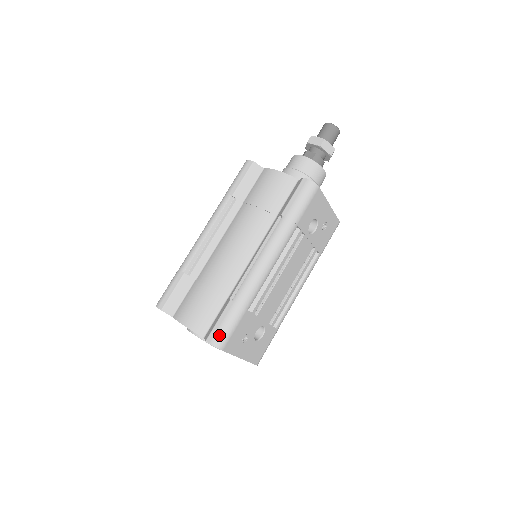
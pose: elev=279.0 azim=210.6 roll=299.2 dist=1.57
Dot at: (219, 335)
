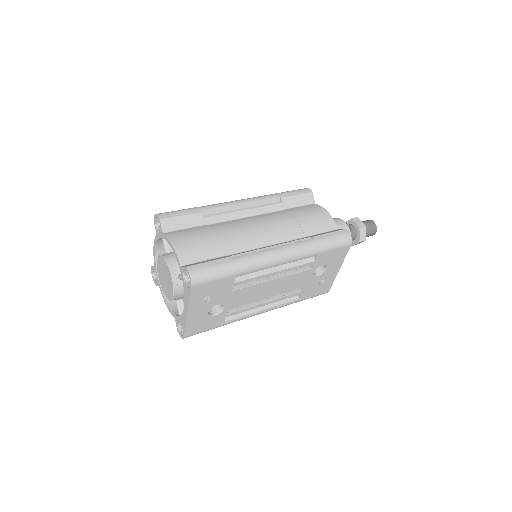
Dot at: (201, 272)
